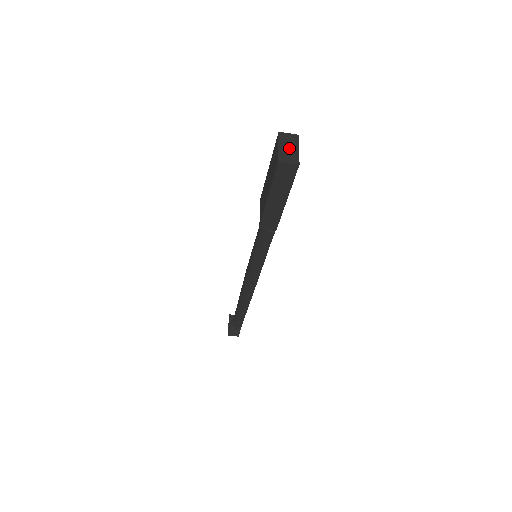
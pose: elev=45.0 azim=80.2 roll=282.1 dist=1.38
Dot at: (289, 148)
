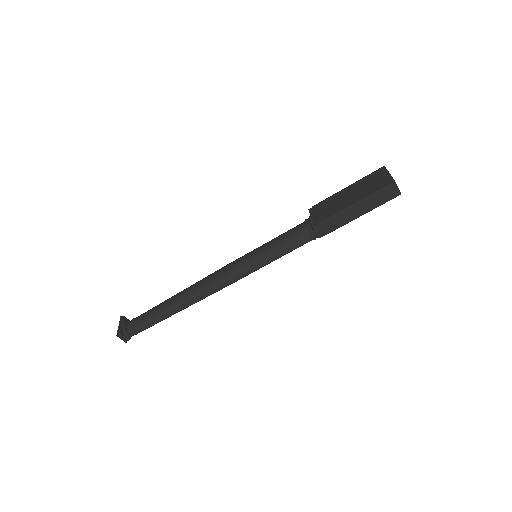
Dot at: occluded
